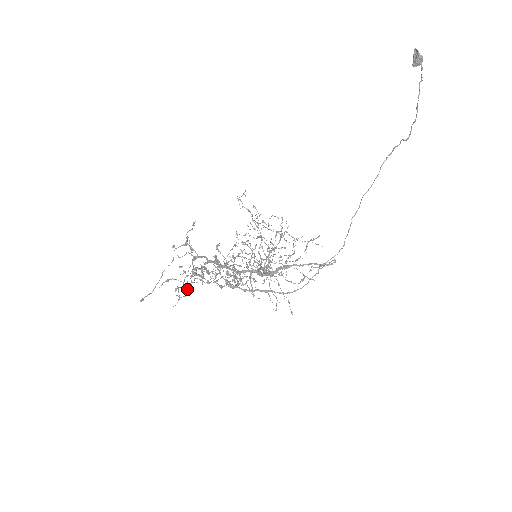
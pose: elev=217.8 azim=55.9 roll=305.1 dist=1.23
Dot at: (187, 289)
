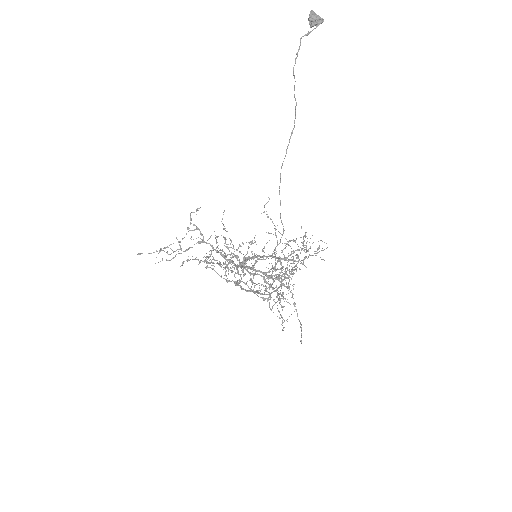
Dot at: (182, 263)
